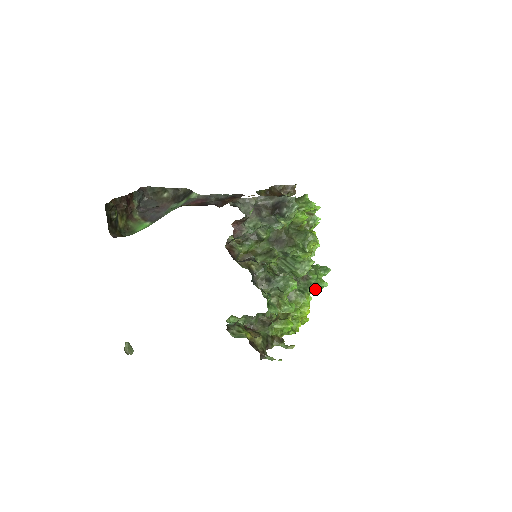
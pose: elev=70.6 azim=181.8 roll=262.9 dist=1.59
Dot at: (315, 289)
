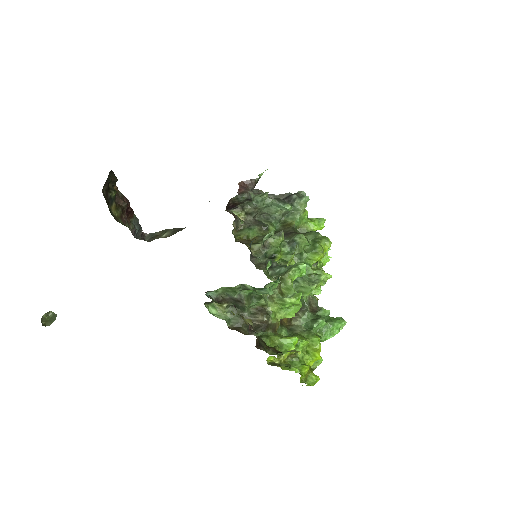
Dot at: (327, 327)
